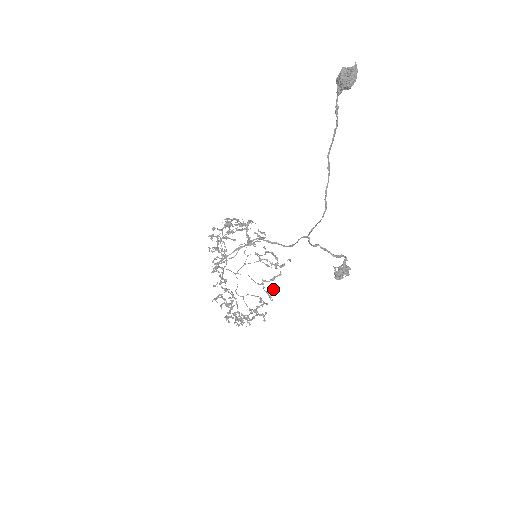
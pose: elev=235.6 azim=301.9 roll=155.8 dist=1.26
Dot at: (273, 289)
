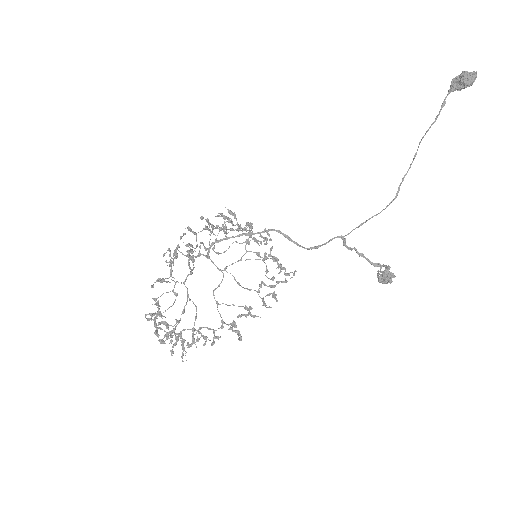
Dot at: (275, 294)
